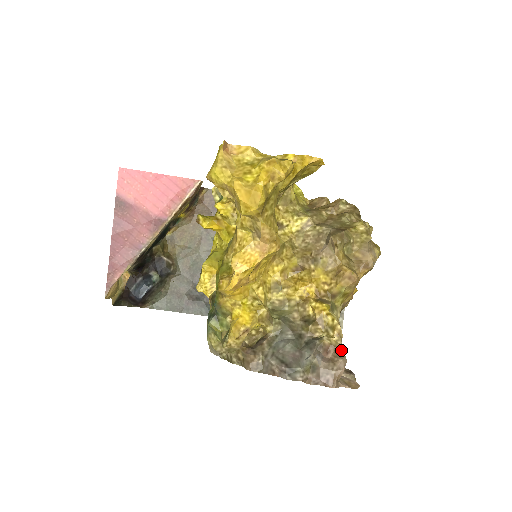
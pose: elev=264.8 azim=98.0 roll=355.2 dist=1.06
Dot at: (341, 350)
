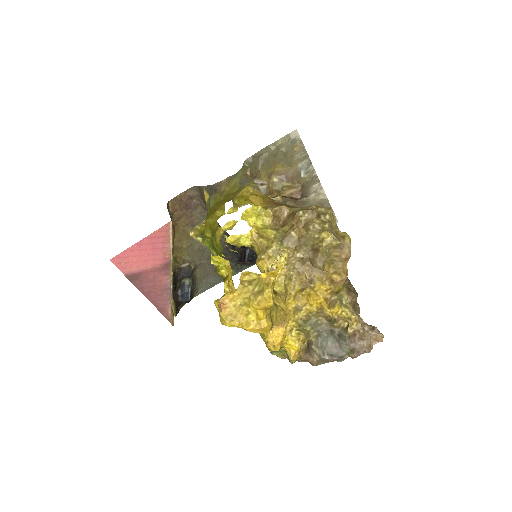
Dot at: (362, 330)
